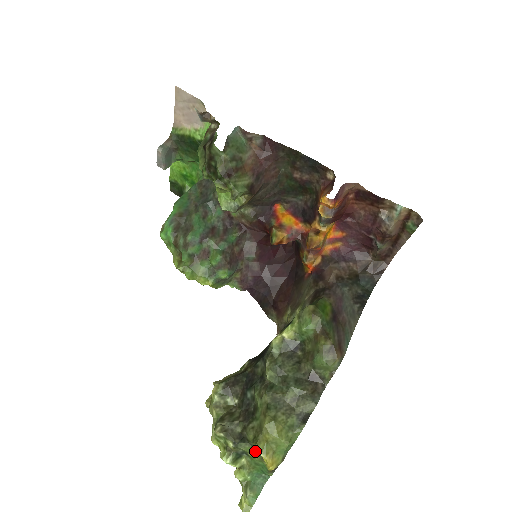
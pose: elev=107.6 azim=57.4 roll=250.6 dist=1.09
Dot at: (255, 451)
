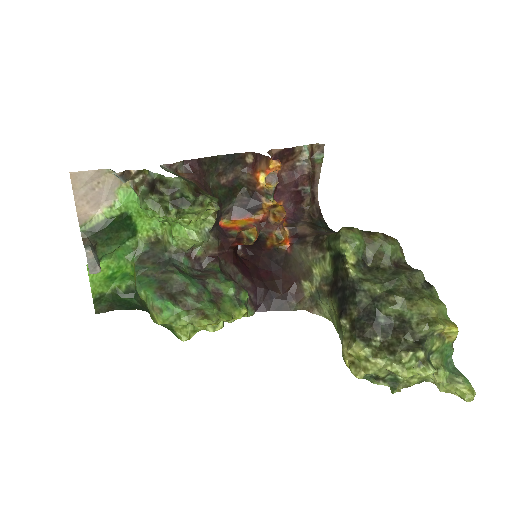
Dot at: (436, 338)
